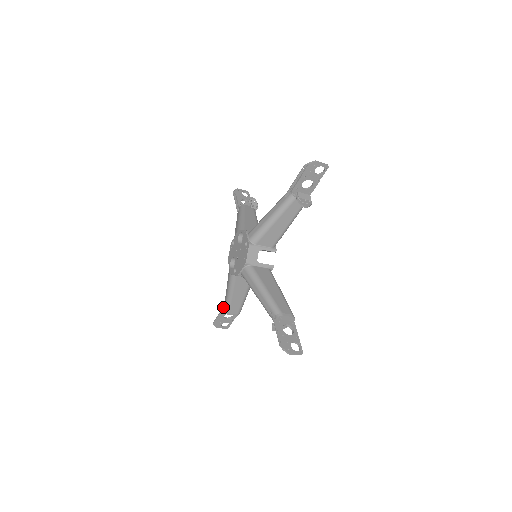
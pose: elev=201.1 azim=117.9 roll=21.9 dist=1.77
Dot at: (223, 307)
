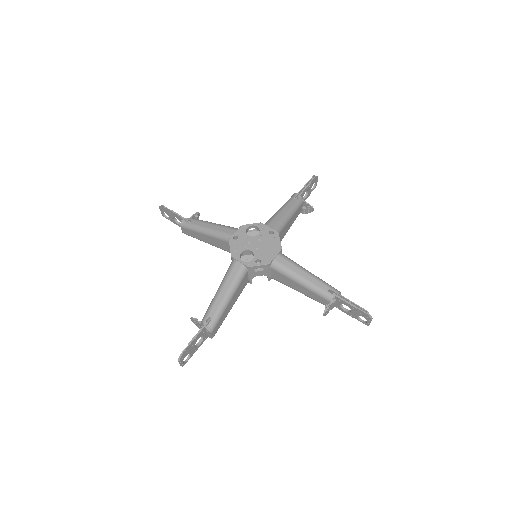
Dot at: (208, 322)
